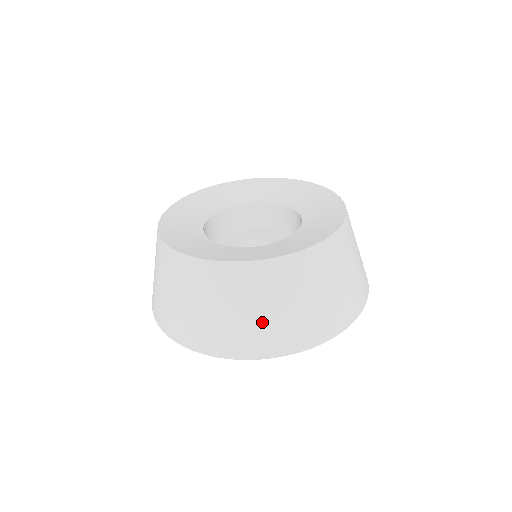
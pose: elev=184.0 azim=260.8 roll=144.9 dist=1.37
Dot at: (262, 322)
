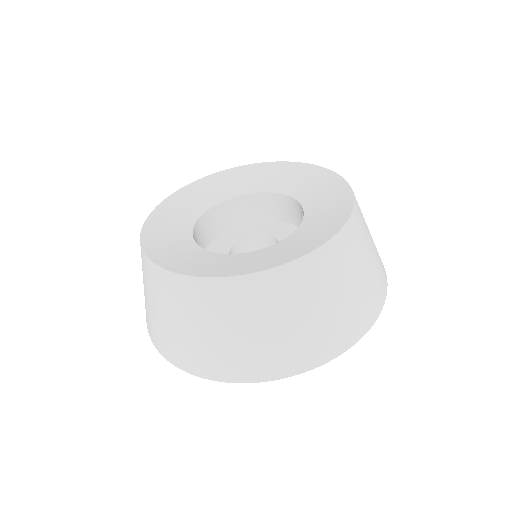
Dot at: (267, 341)
